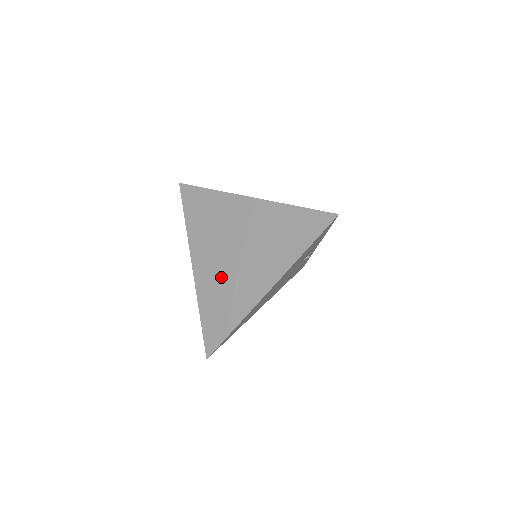
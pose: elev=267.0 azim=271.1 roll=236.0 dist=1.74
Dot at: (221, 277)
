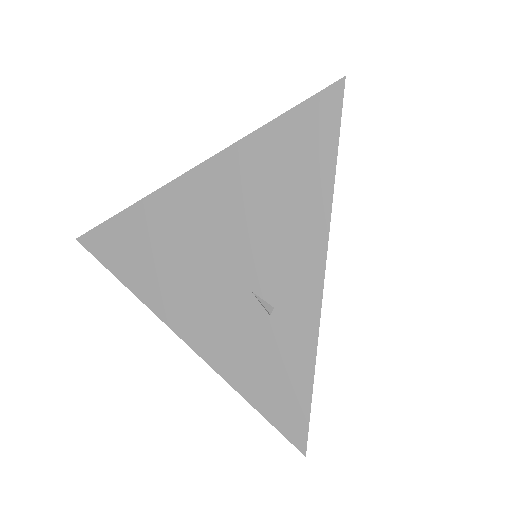
Dot at: (233, 316)
